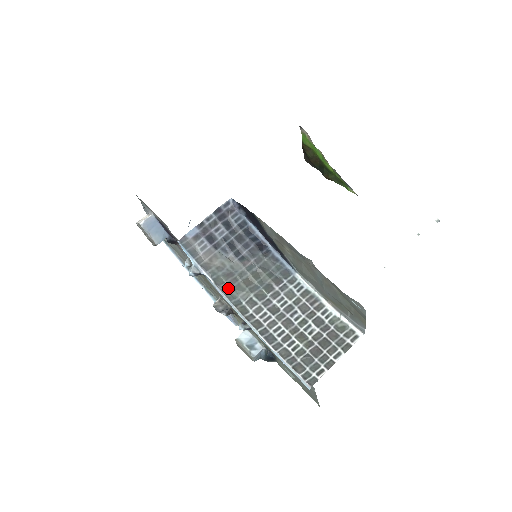
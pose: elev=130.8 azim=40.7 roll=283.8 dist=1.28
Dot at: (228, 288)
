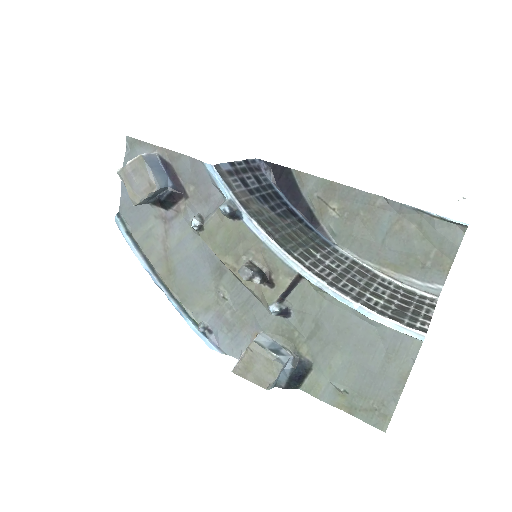
Dot at: (273, 235)
